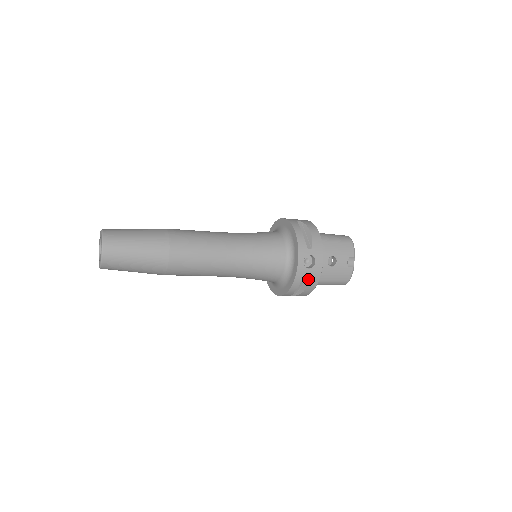
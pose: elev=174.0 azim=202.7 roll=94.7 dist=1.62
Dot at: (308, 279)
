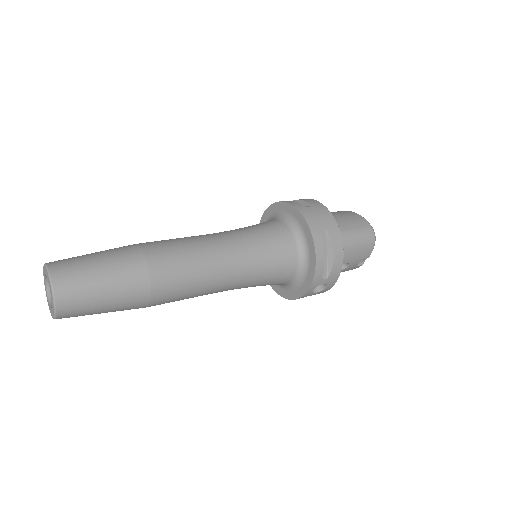
Dot at: occluded
